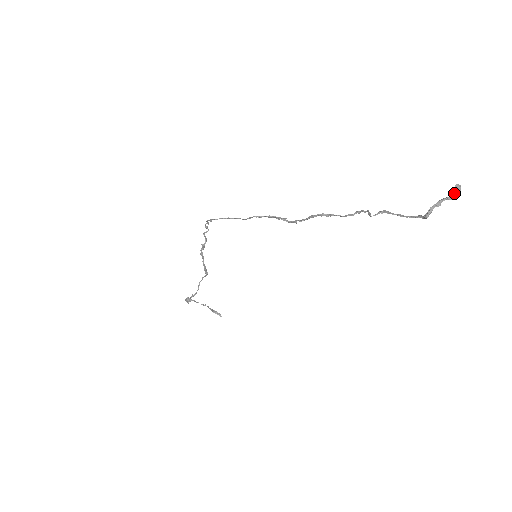
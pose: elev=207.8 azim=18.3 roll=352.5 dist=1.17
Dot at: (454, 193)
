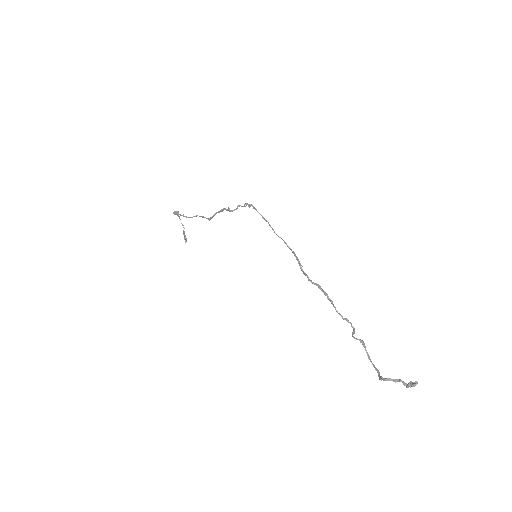
Dot at: (410, 385)
